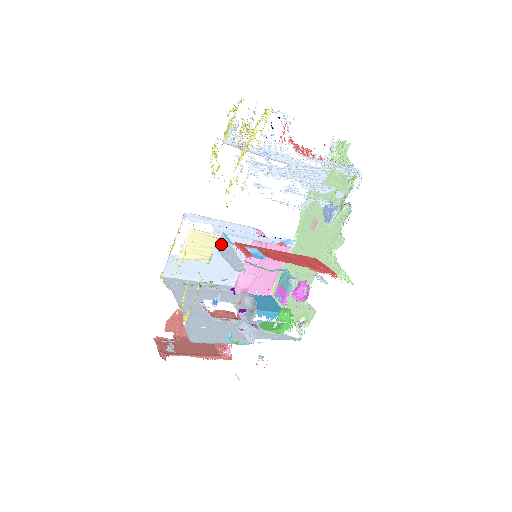
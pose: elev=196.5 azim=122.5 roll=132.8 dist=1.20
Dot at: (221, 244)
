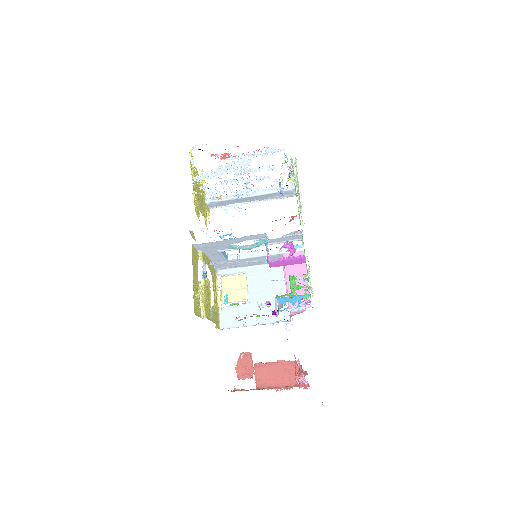
Dot at: occluded
